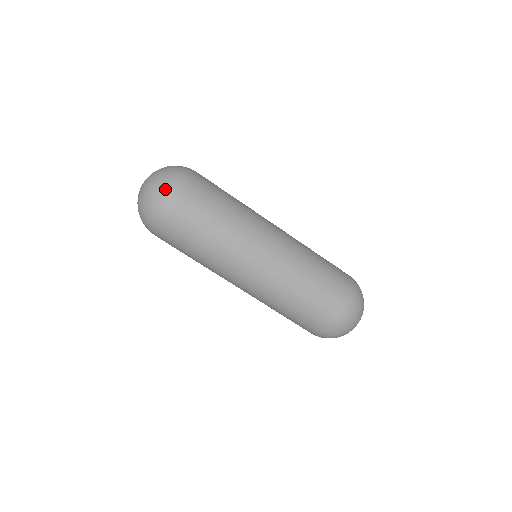
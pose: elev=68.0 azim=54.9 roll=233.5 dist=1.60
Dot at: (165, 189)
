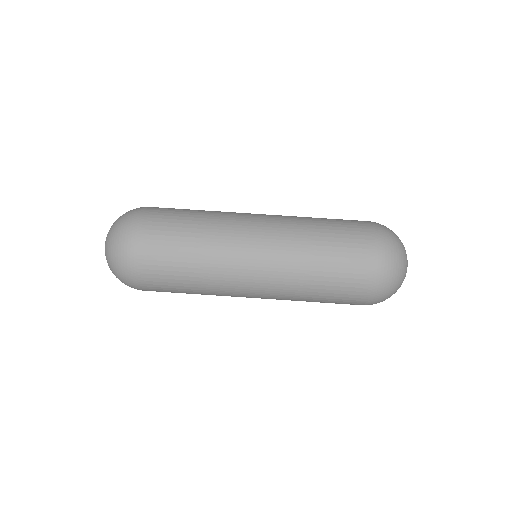
Dot at: (120, 240)
